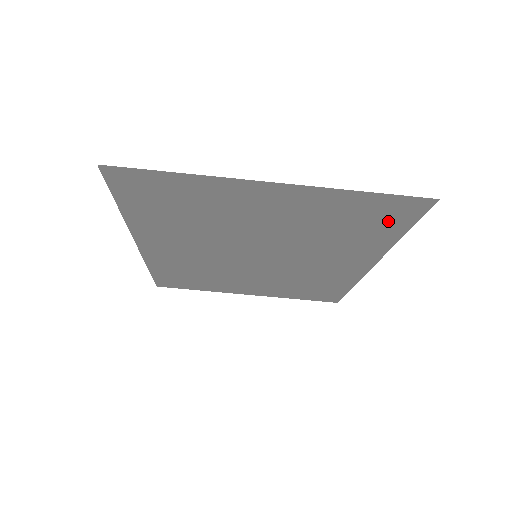
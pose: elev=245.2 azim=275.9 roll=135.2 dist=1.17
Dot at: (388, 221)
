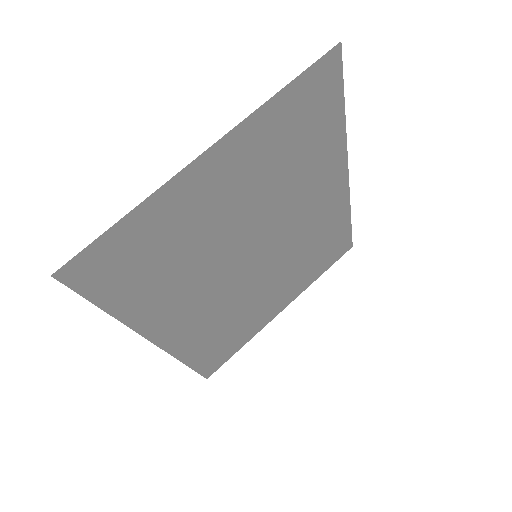
Dot at: (322, 107)
